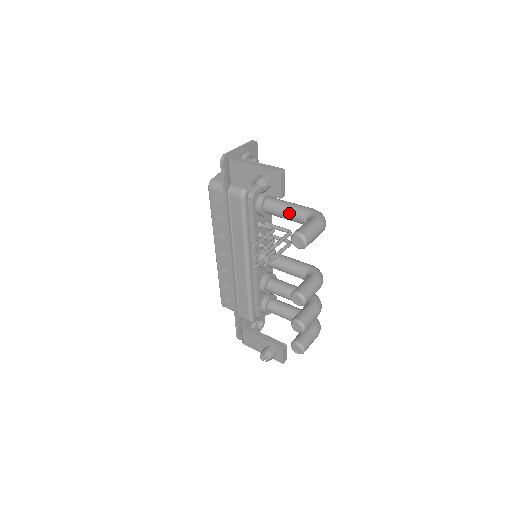
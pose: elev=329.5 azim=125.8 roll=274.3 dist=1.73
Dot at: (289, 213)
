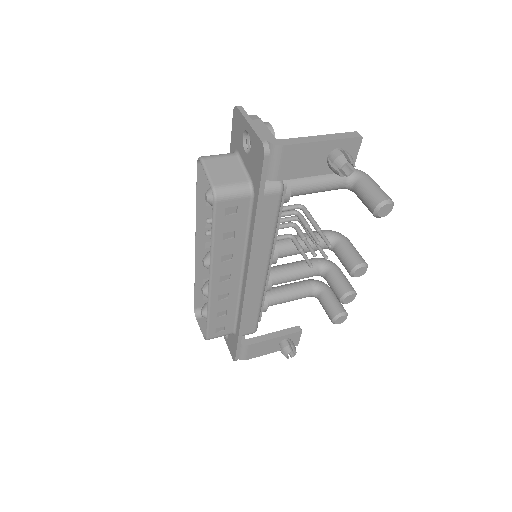
Dot at: (325, 184)
